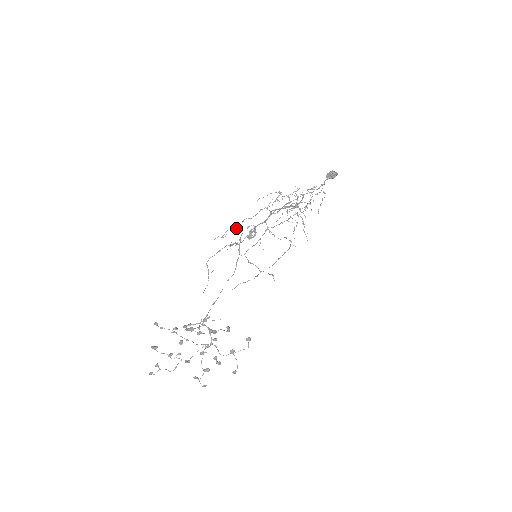
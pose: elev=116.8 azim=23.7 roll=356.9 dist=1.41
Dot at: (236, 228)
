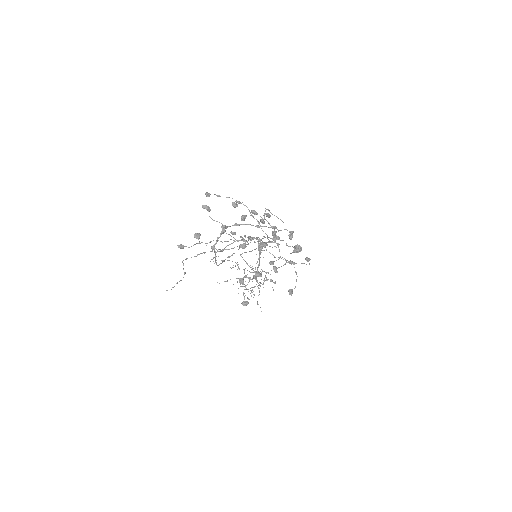
Dot at: (224, 241)
